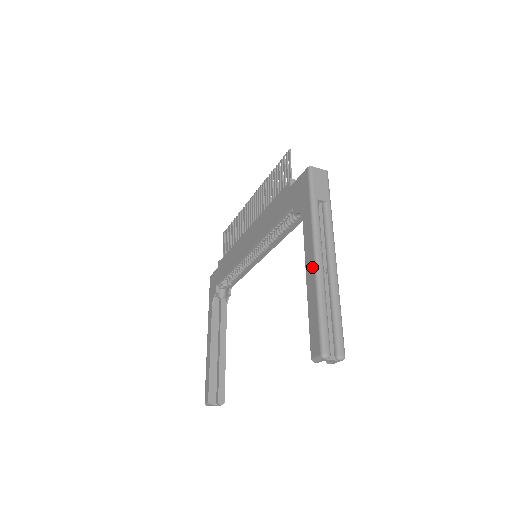
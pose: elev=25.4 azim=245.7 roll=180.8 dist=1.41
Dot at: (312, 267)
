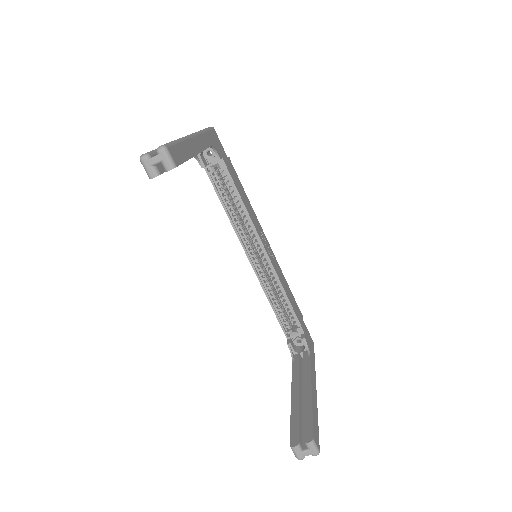
Dot at: occluded
